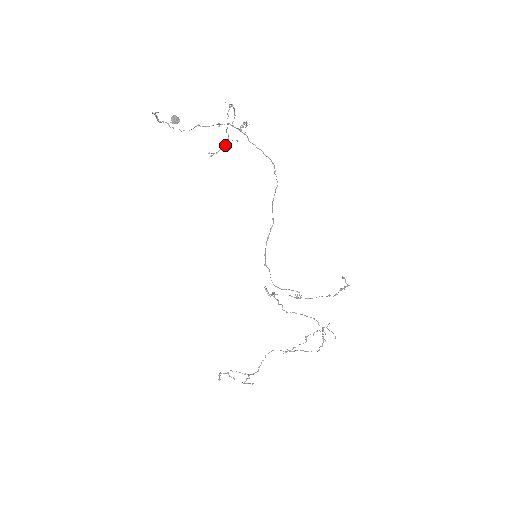
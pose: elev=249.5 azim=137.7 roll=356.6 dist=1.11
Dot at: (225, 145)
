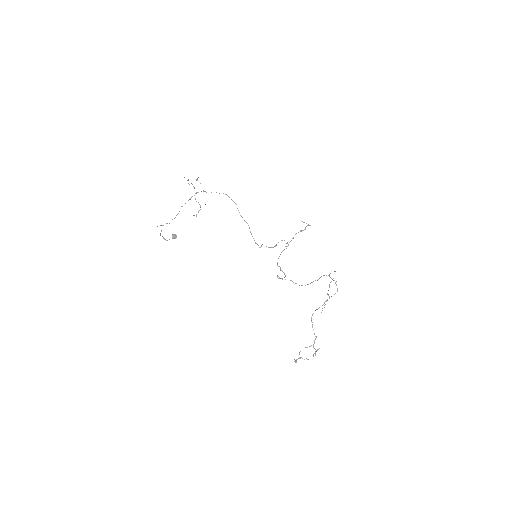
Dot at: occluded
